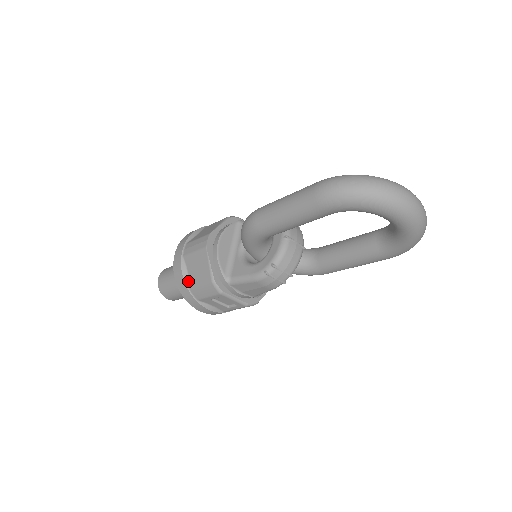
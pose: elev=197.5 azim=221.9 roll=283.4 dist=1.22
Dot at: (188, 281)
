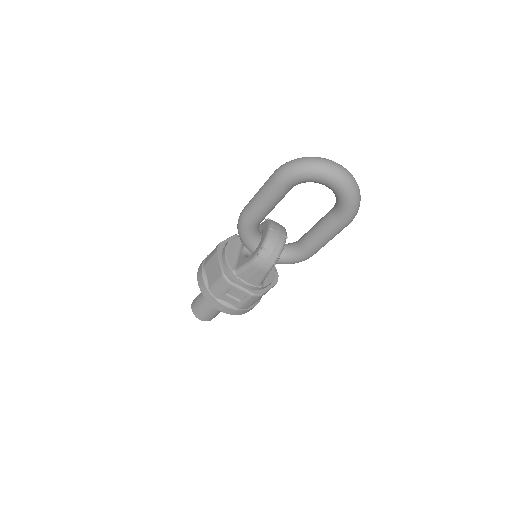
Dot at: (207, 283)
